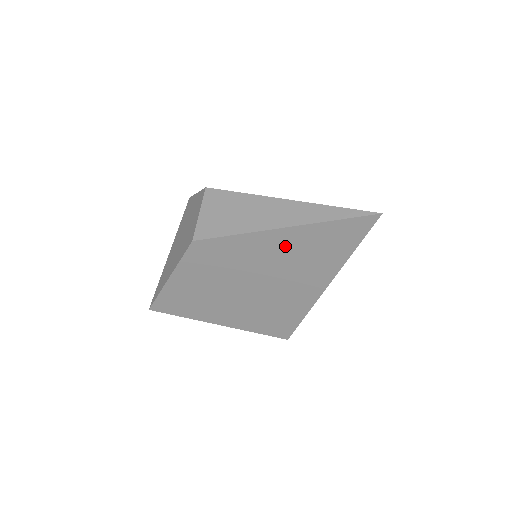
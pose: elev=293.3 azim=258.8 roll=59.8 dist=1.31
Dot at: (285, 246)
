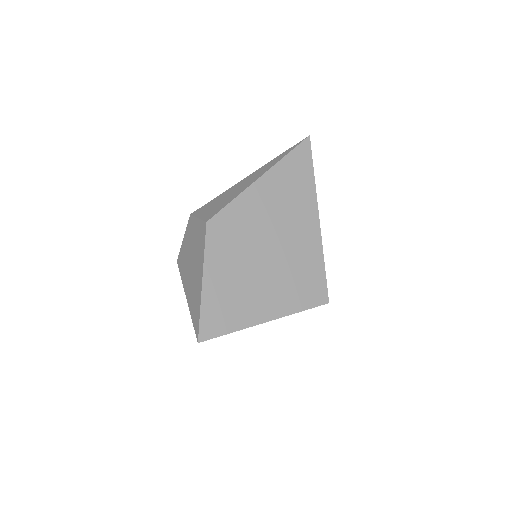
Dot at: (272, 192)
